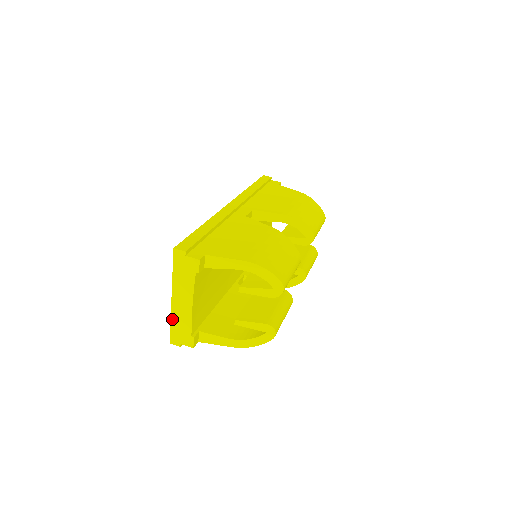
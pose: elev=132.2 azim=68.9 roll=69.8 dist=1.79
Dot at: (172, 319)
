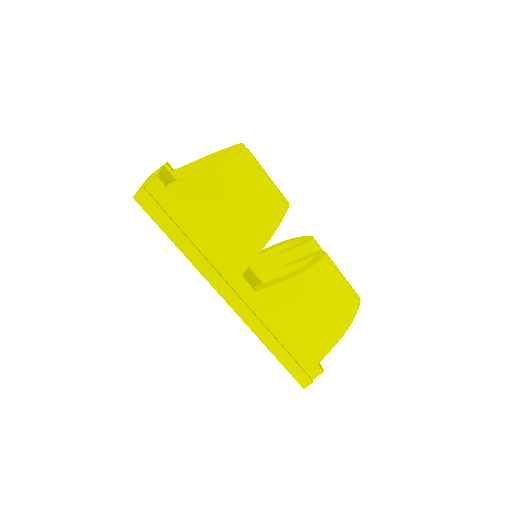
Dot at: occluded
